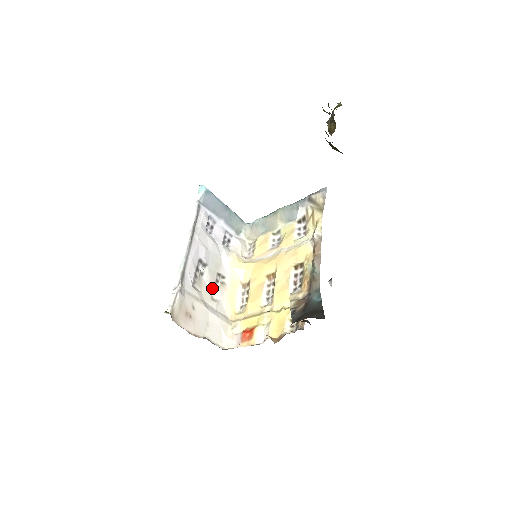
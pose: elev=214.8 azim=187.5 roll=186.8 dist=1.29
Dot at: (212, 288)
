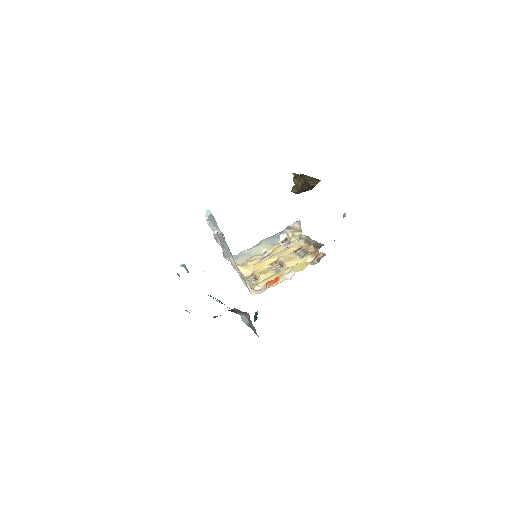
Dot at: occluded
